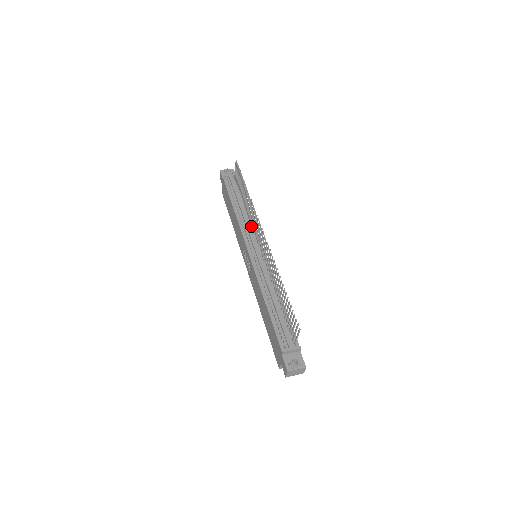
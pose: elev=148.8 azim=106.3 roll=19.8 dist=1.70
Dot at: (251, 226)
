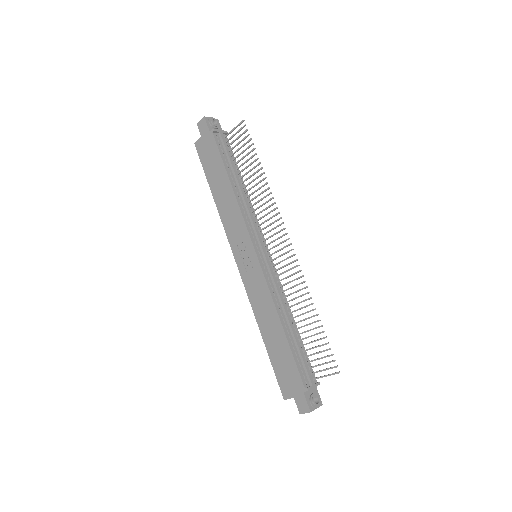
Dot at: (252, 215)
